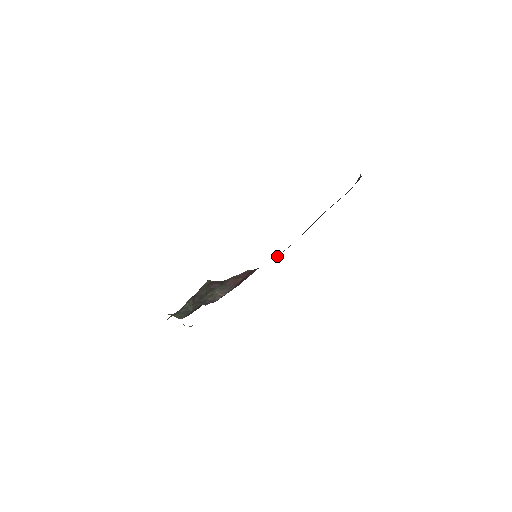
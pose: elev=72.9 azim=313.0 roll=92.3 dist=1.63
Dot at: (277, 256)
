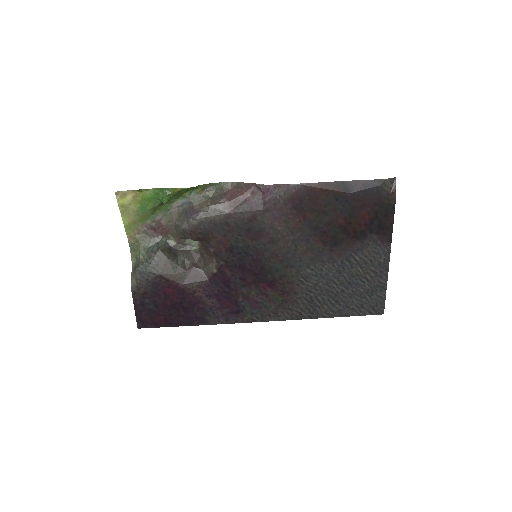
Dot at: (286, 184)
